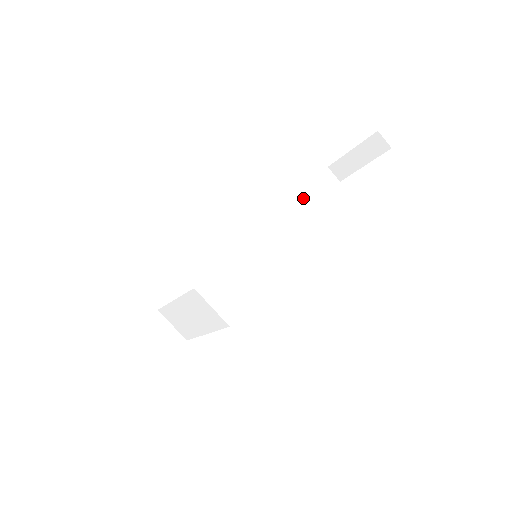
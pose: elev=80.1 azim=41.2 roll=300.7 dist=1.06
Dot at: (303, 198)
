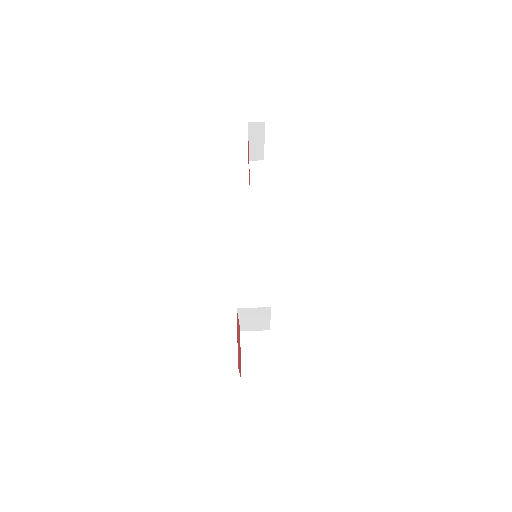
Dot at: (253, 194)
